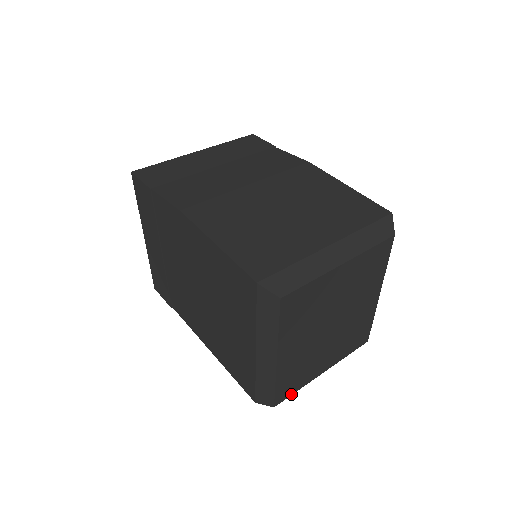
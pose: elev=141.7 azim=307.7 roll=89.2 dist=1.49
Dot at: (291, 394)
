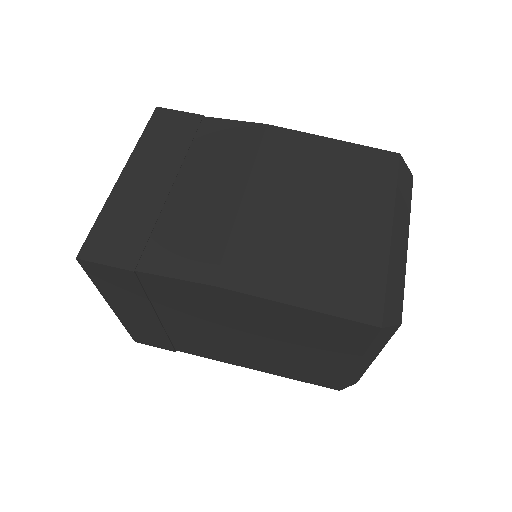
Dot at: occluded
